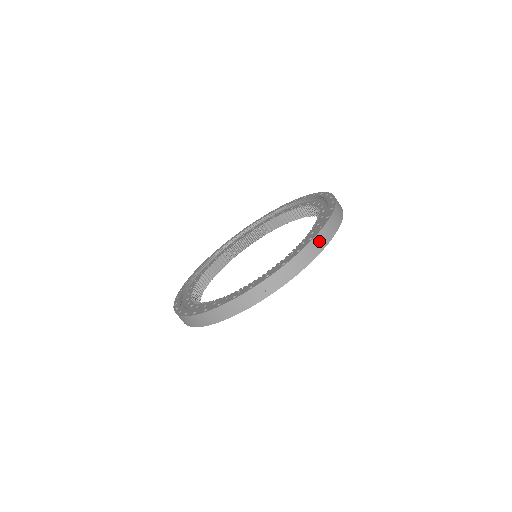
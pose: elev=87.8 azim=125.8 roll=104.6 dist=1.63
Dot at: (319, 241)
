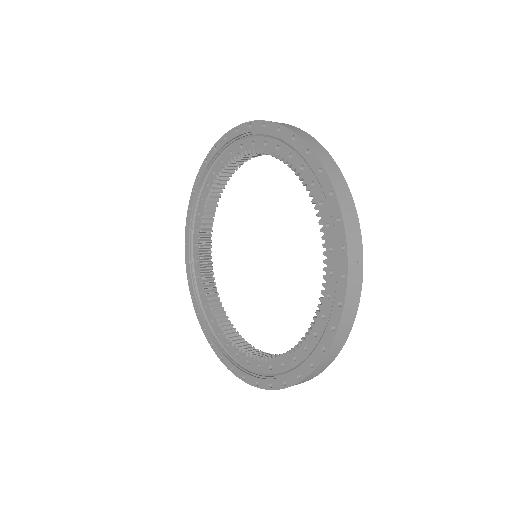
Dot at: (327, 163)
